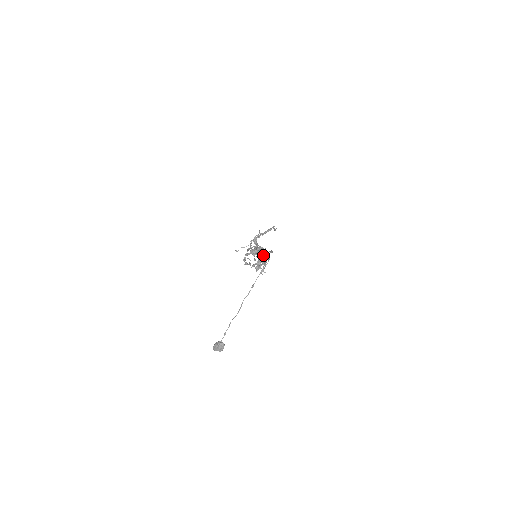
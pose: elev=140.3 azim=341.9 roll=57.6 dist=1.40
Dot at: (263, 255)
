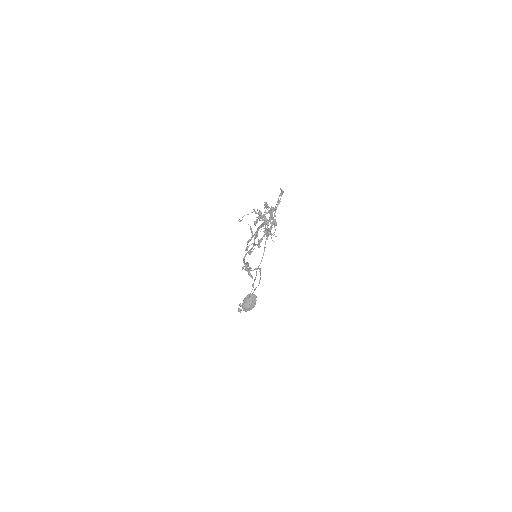
Dot at: (270, 219)
